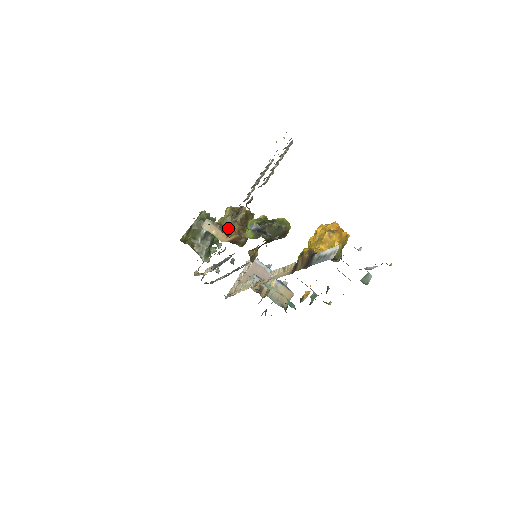
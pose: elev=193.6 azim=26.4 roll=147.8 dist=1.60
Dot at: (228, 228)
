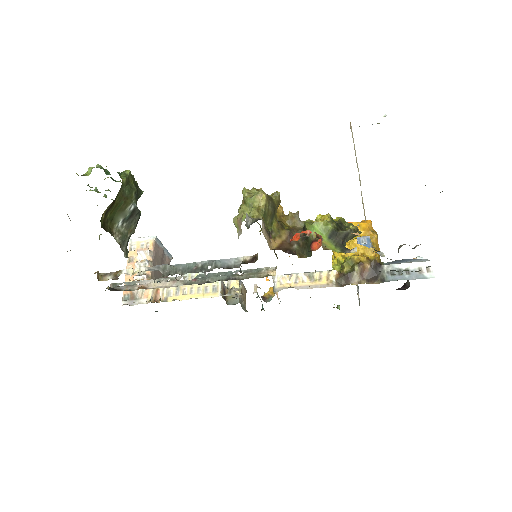
Dot at: (266, 226)
